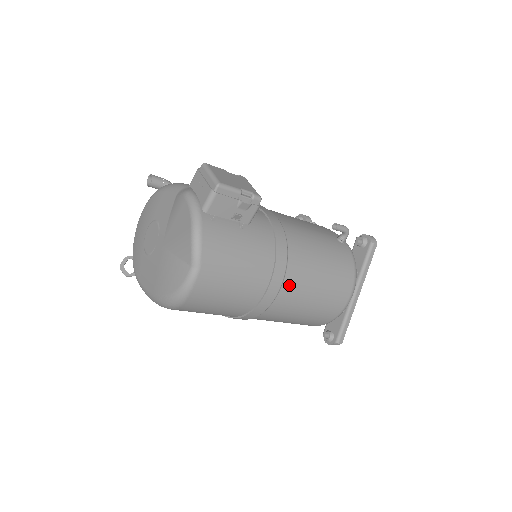
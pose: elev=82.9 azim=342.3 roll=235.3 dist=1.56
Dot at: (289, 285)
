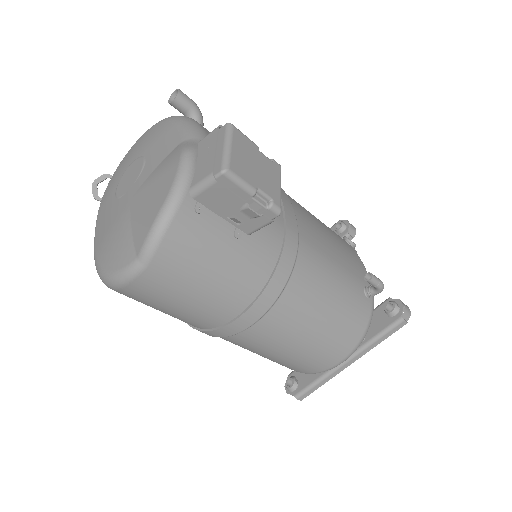
Dot at: (265, 326)
